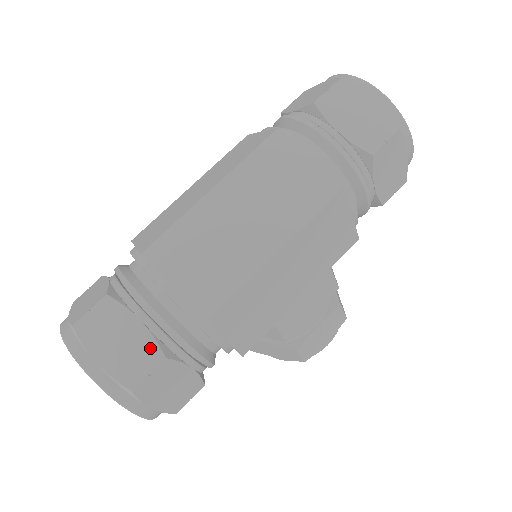
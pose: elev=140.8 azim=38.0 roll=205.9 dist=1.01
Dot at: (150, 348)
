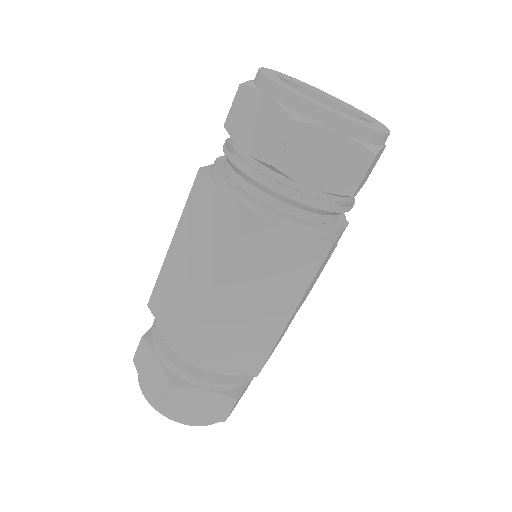
Dot at: (223, 400)
